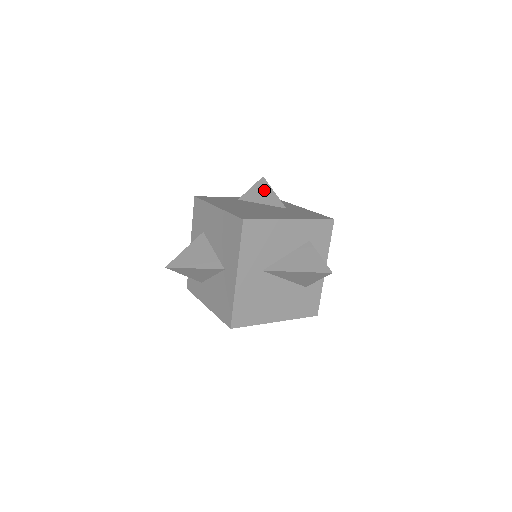
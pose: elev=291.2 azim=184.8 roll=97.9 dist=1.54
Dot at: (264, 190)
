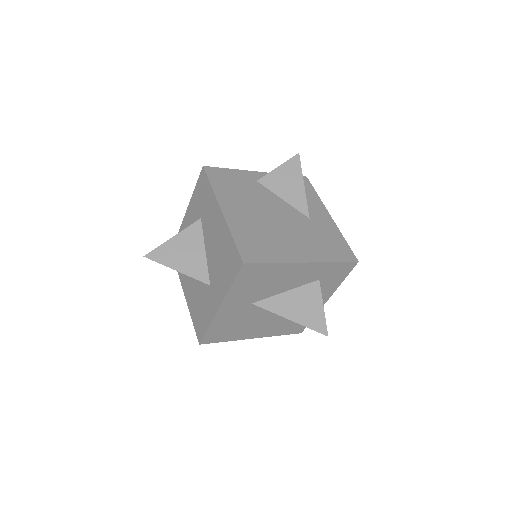
Dot at: (293, 177)
